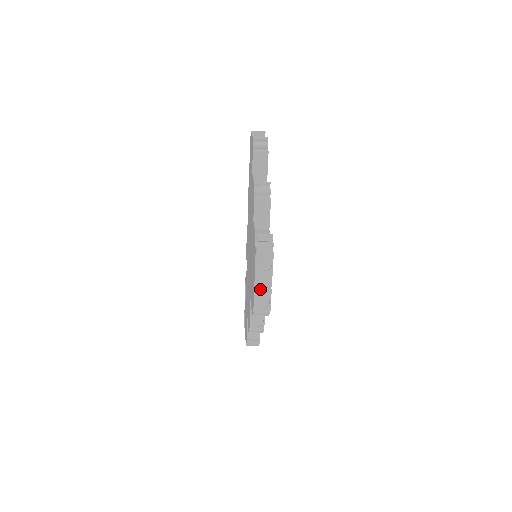
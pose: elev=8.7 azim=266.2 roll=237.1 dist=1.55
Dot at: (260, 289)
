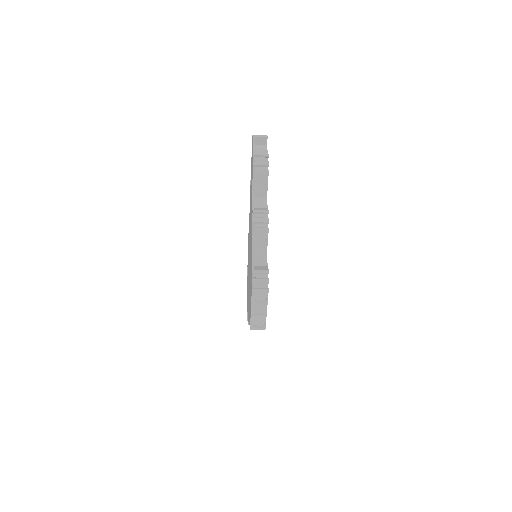
Dot at: (256, 314)
